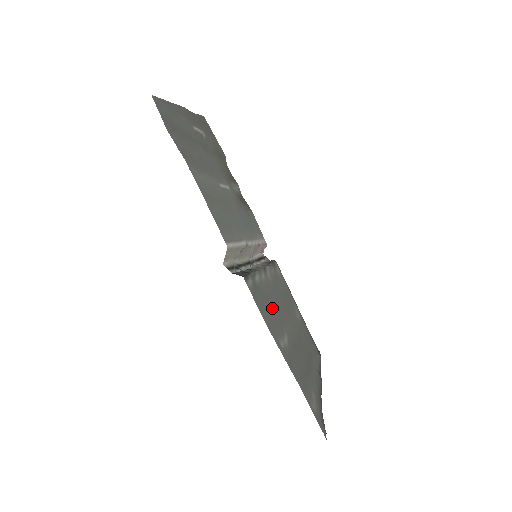
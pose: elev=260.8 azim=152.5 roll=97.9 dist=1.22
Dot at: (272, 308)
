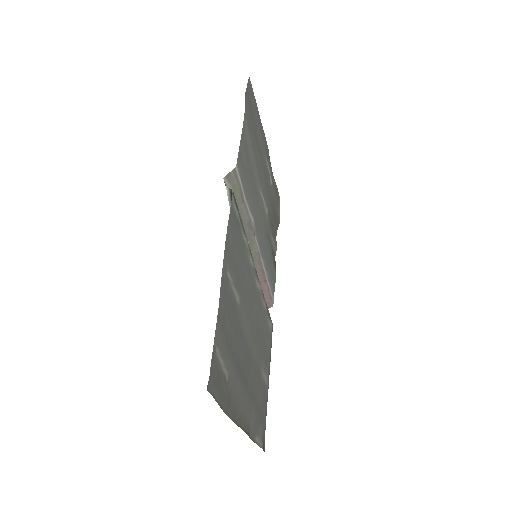
Dot at: (241, 268)
